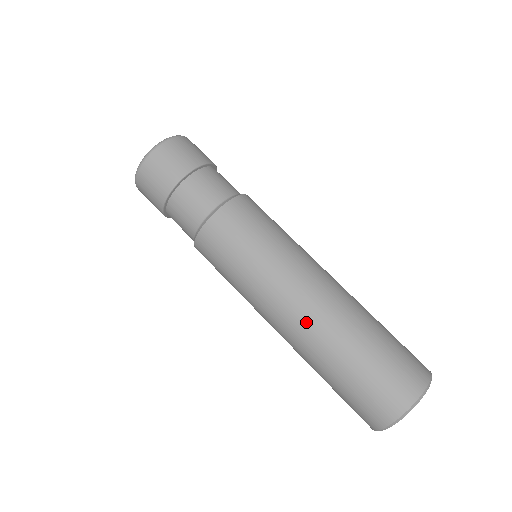
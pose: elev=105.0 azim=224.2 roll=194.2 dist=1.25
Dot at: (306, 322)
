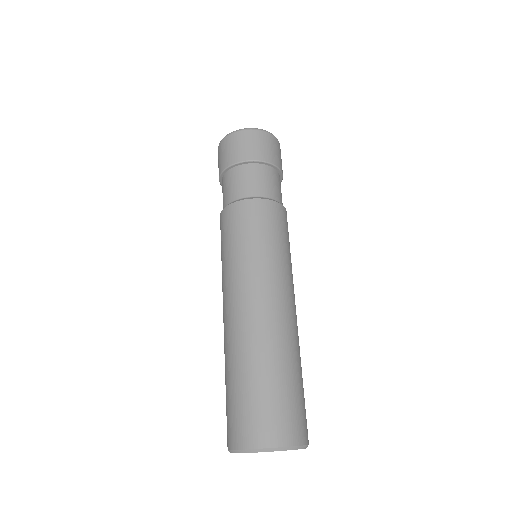
Dot at: (265, 320)
